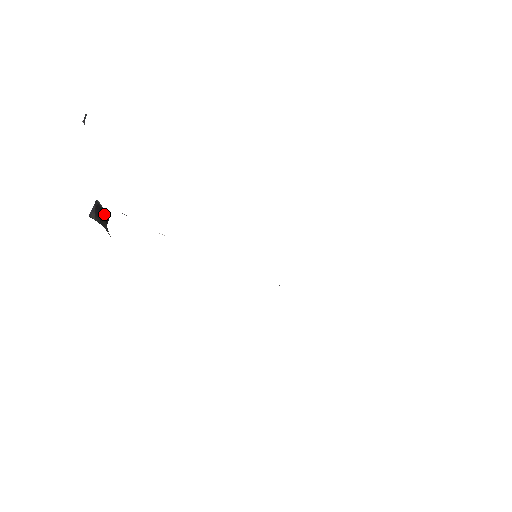
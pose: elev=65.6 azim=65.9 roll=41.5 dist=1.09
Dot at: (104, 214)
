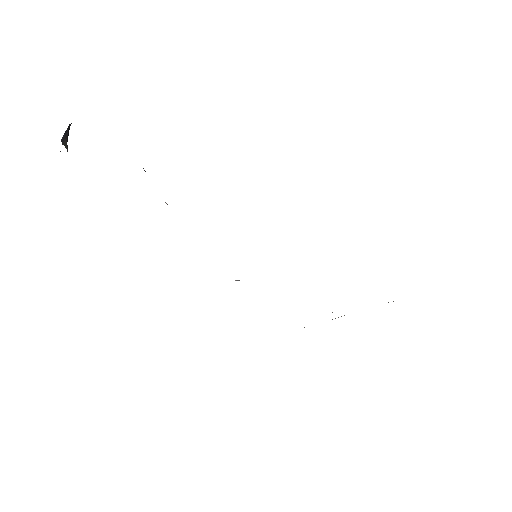
Dot at: occluded
